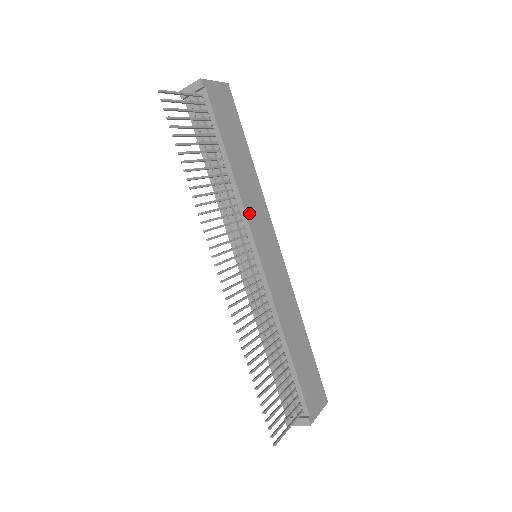
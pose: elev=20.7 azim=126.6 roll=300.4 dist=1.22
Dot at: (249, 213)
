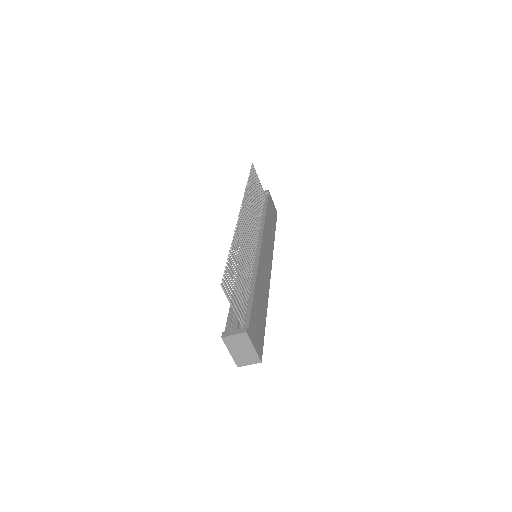
Dot at: (265, 234)
